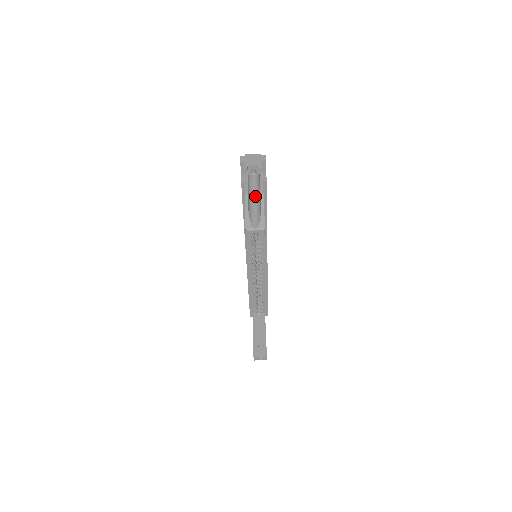
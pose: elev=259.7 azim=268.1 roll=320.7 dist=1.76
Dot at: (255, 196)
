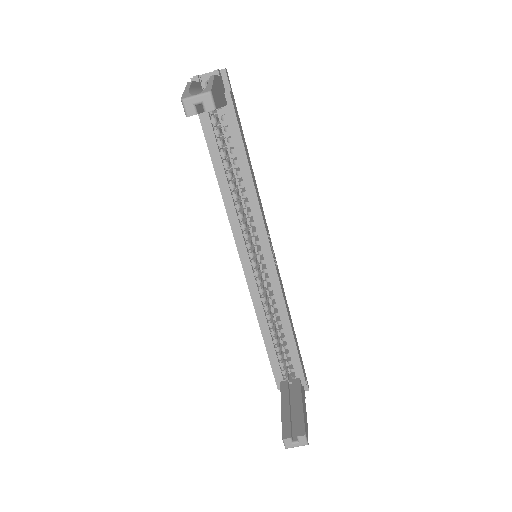
Dot at: occluded
